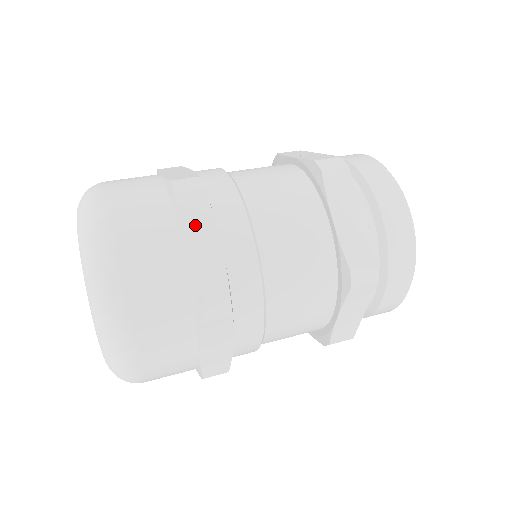
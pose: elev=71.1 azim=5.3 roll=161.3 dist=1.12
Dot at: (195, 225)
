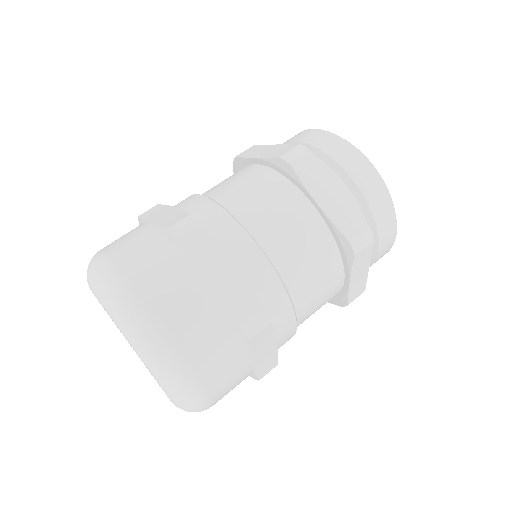
Dot at: (207, 260)
